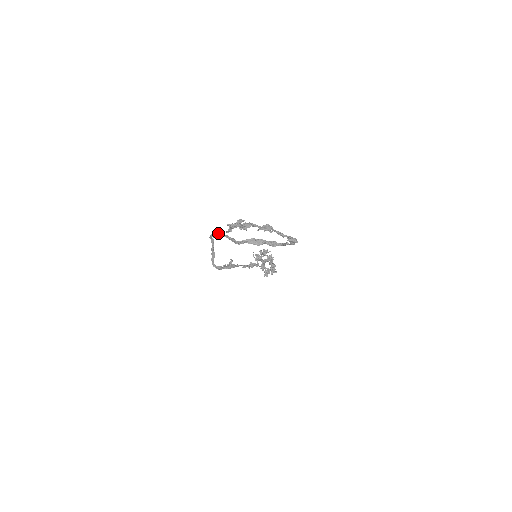
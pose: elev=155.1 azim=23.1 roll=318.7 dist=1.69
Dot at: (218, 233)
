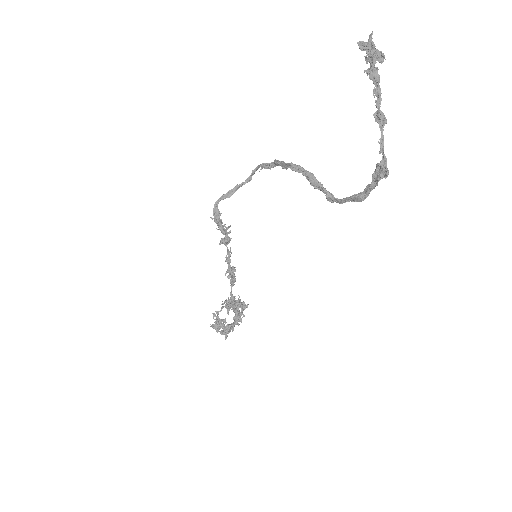
Dot at: (275, 159)
